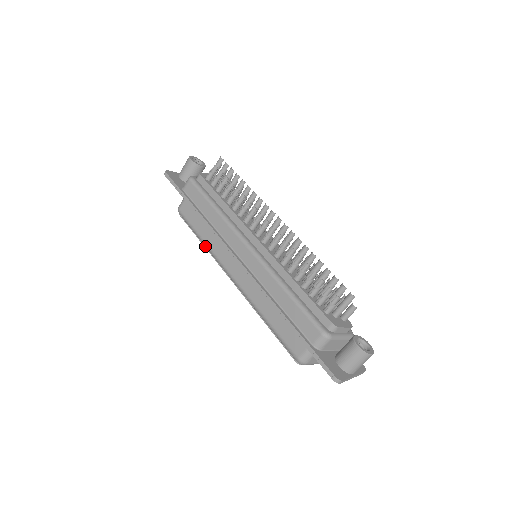
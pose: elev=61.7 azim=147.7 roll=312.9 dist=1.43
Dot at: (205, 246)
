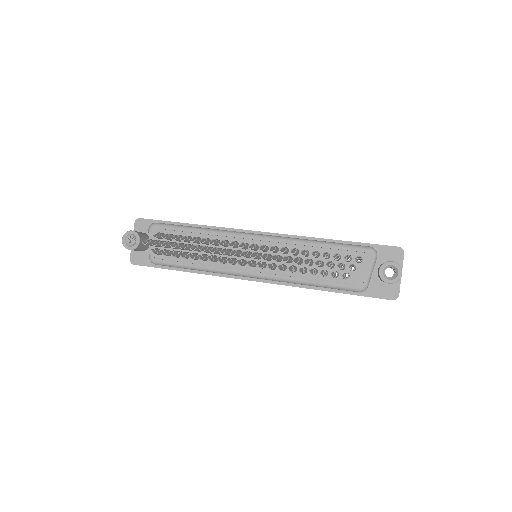
Dot at: occluded
